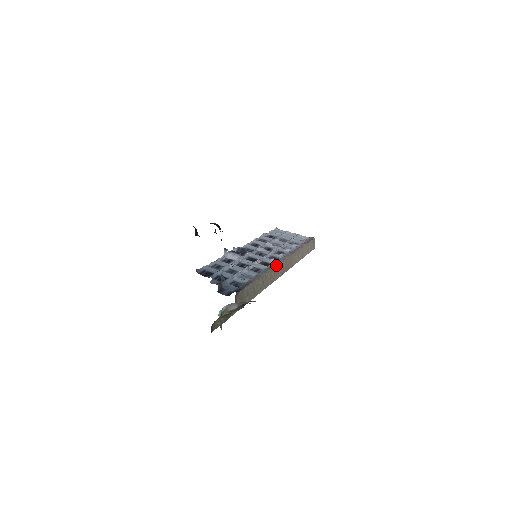
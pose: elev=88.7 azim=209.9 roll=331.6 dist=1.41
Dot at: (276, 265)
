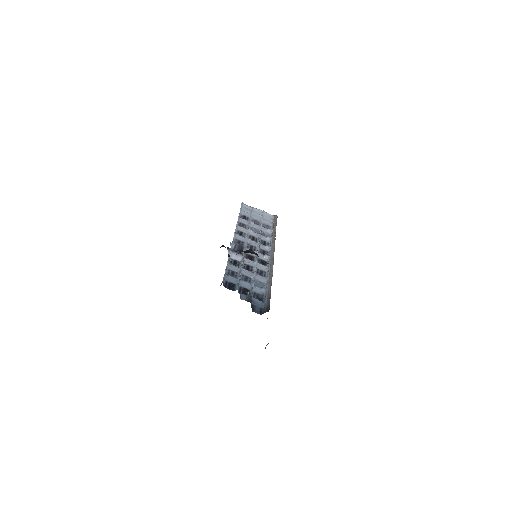
Dot at: occluded
